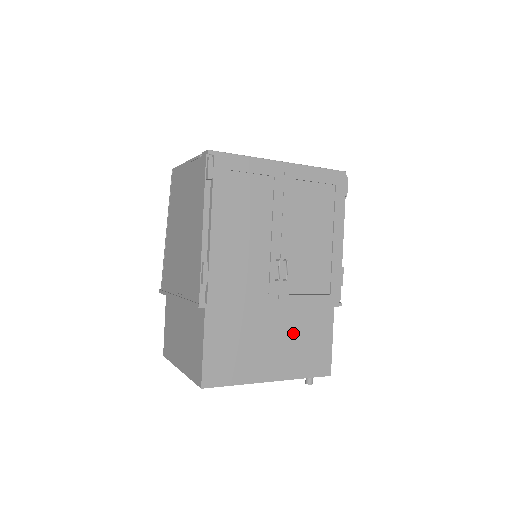
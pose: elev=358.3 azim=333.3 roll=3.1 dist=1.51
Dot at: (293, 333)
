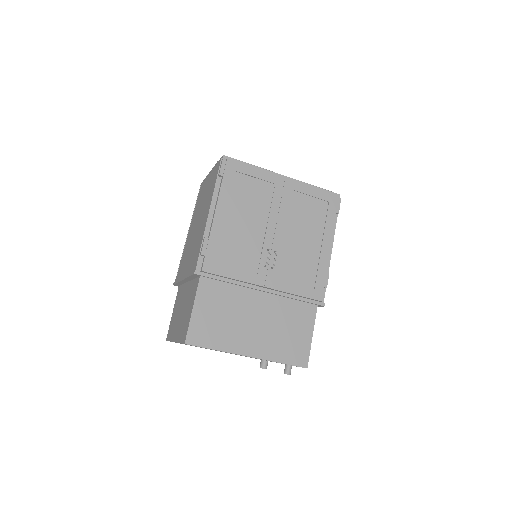
Dot at: (275, 319)
